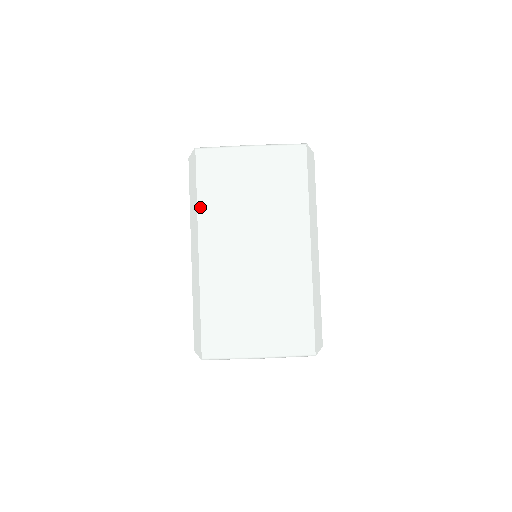
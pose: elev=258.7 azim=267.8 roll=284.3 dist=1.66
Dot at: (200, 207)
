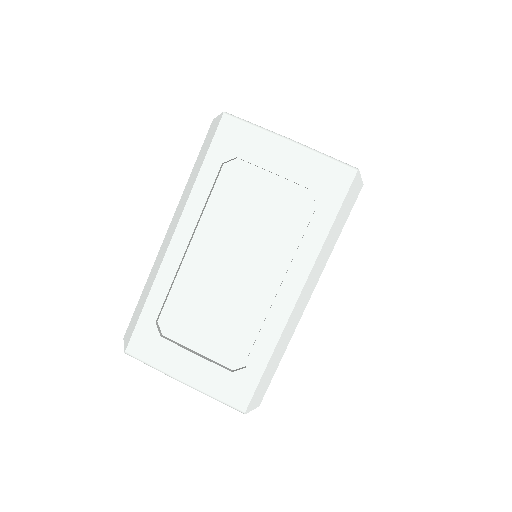
Dot at: occluded
